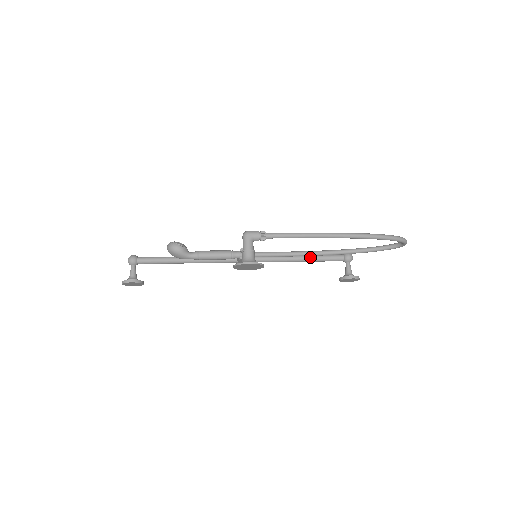
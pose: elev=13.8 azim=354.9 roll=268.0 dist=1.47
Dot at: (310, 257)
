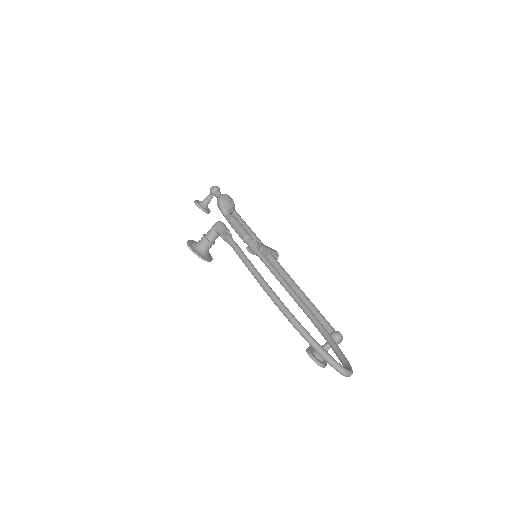
Dot at: (305, 302)
